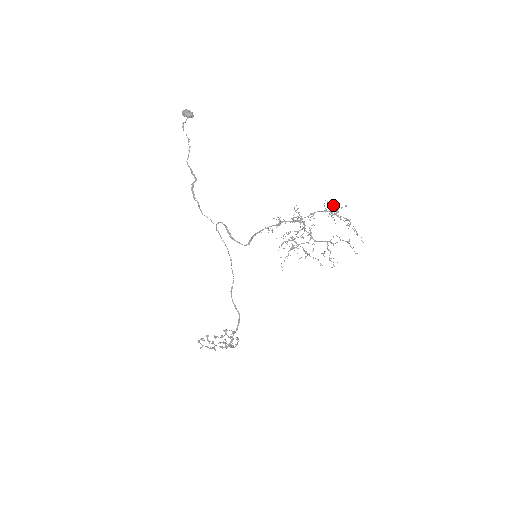
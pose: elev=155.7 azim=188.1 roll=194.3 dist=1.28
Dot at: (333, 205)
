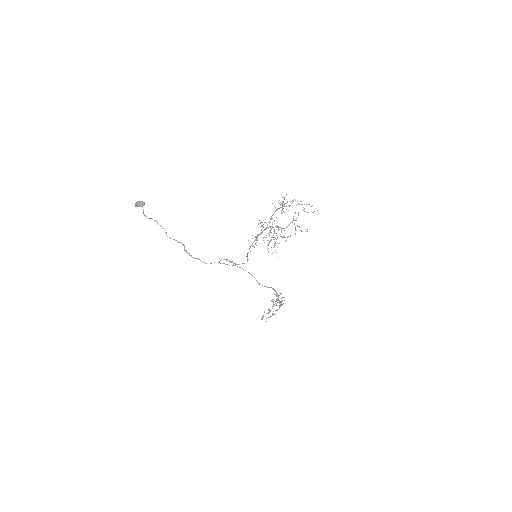
Dot at: (279, 203)
